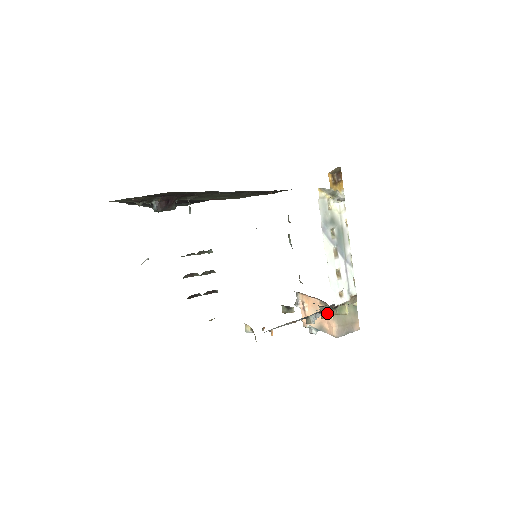
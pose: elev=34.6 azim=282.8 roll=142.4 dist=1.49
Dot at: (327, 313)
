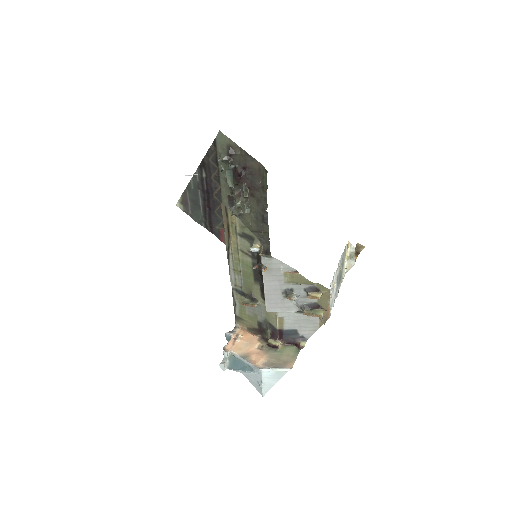
Dot at: (317, 293)
